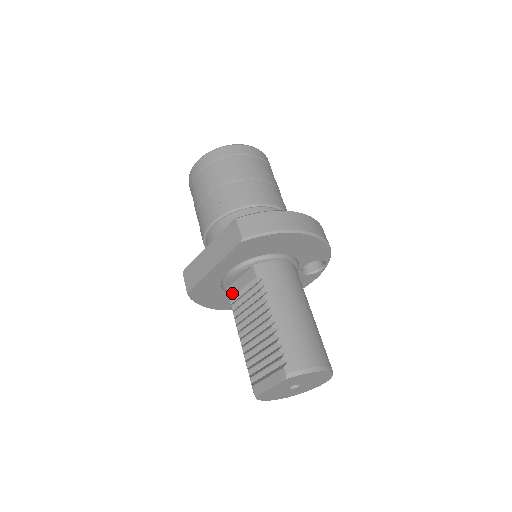
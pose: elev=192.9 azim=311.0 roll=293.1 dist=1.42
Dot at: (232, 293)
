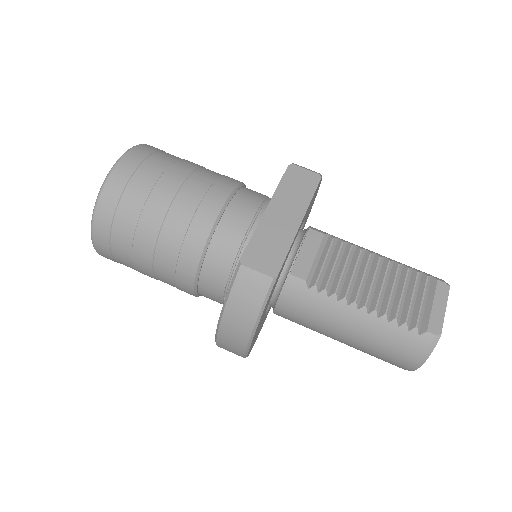
Dot at: (304, 271)
